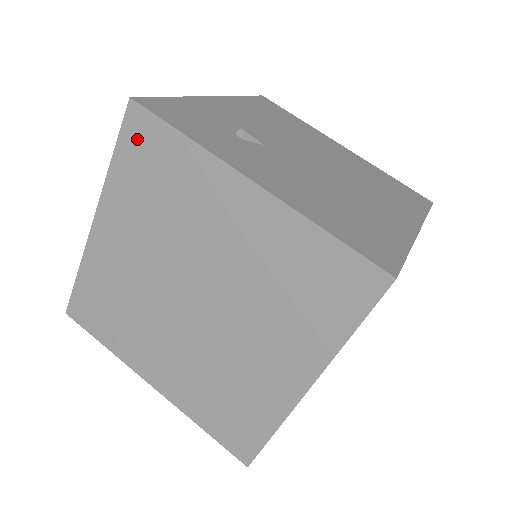
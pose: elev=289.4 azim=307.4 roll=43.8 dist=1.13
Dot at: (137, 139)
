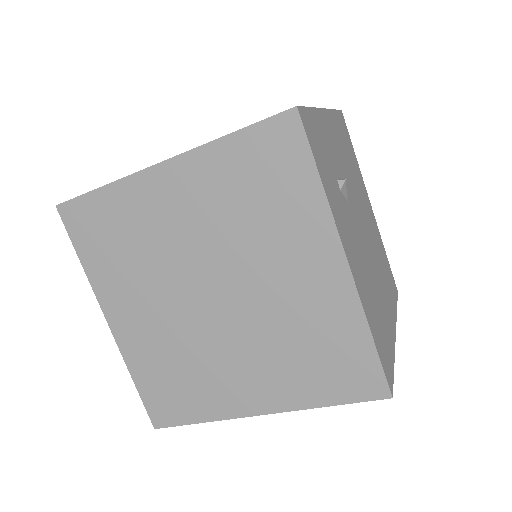
Dot at: (272, 143)
